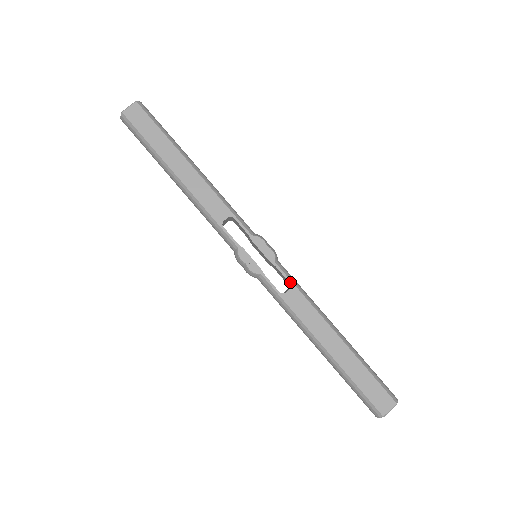
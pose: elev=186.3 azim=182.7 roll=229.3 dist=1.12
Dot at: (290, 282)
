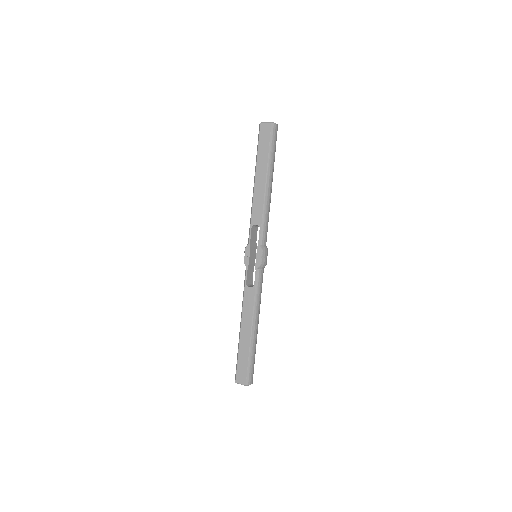
Dot at: (255, 284)
